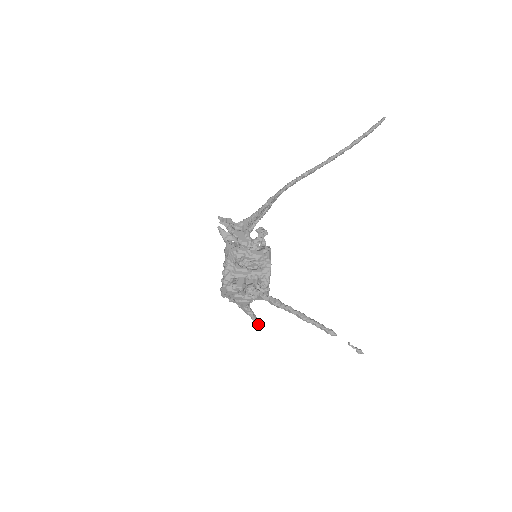
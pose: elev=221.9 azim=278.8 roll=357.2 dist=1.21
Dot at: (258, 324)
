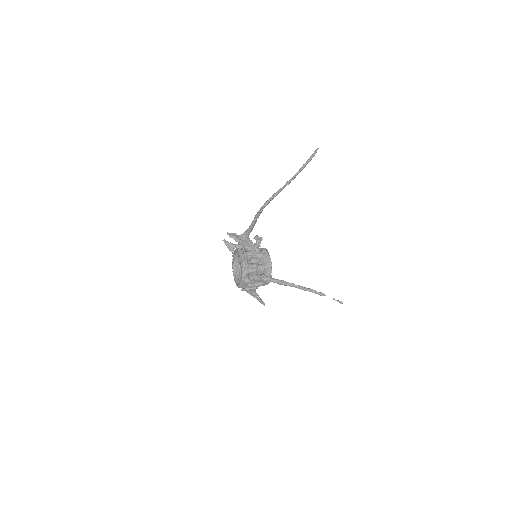
Dot at: (262, 303)
